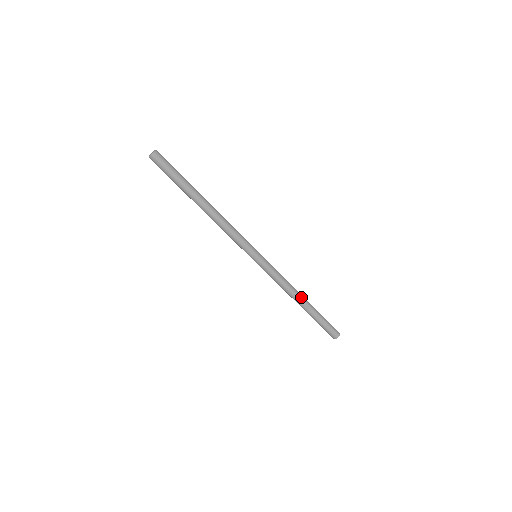
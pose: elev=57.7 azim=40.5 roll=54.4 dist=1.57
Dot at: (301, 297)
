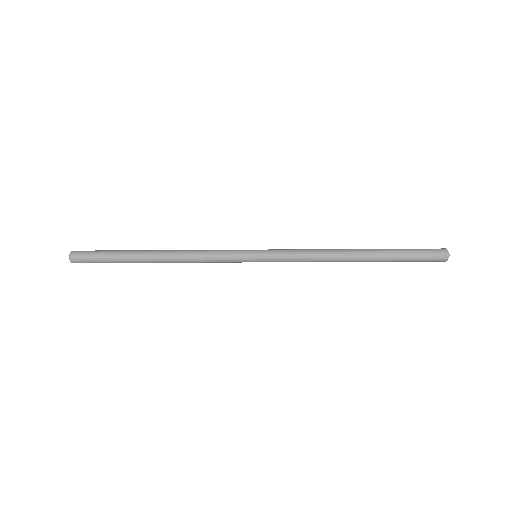
Dot at: (350, 252)
